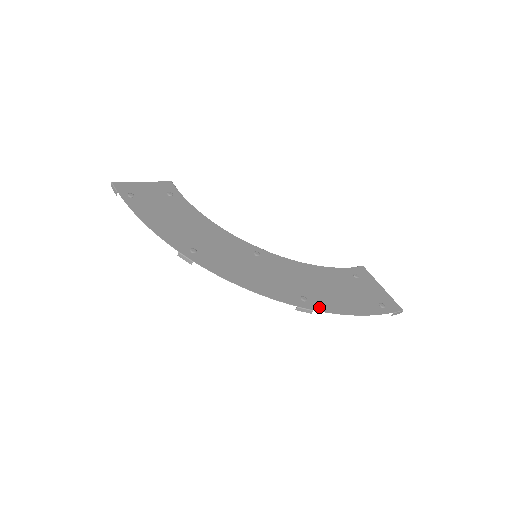
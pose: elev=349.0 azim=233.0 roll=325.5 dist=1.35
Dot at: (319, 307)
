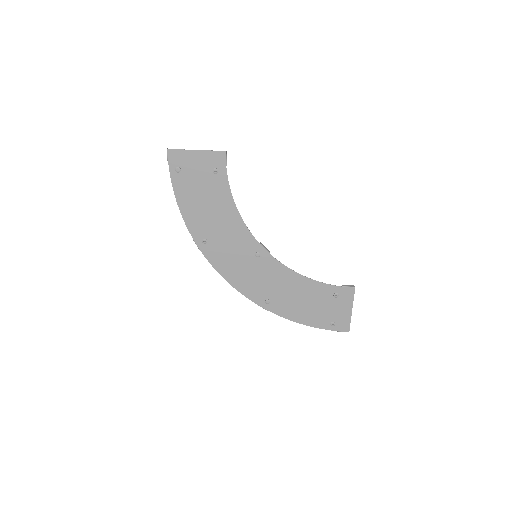
Dot at: (275, 310)
